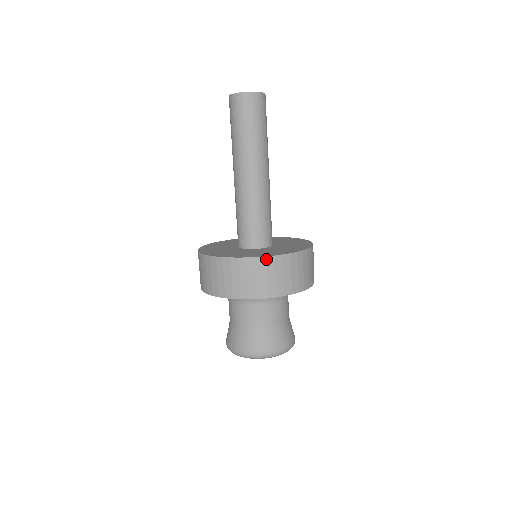
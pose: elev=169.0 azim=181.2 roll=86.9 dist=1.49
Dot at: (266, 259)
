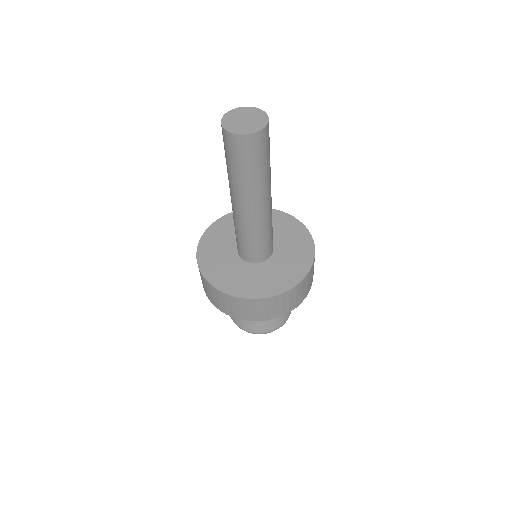
Dot at: (274, 298)
